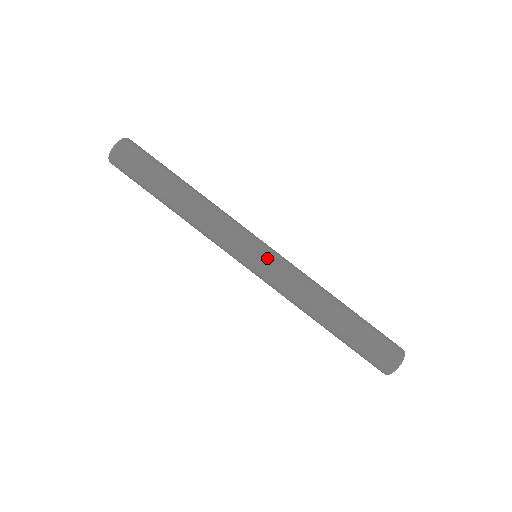
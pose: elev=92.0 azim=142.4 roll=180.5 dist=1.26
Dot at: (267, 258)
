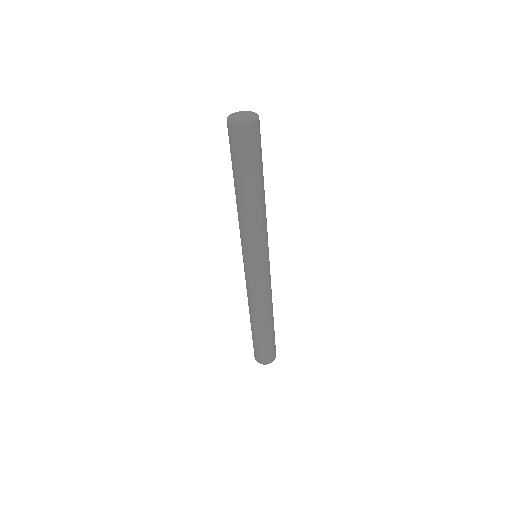
Dot at: (261, 275)
